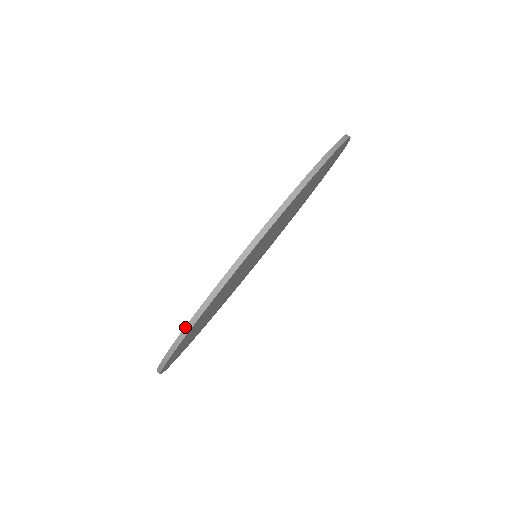
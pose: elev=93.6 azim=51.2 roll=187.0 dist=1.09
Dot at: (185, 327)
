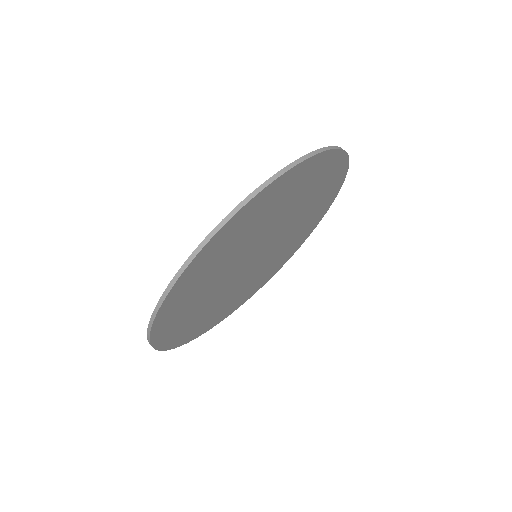
Dot at: (148, 325)
